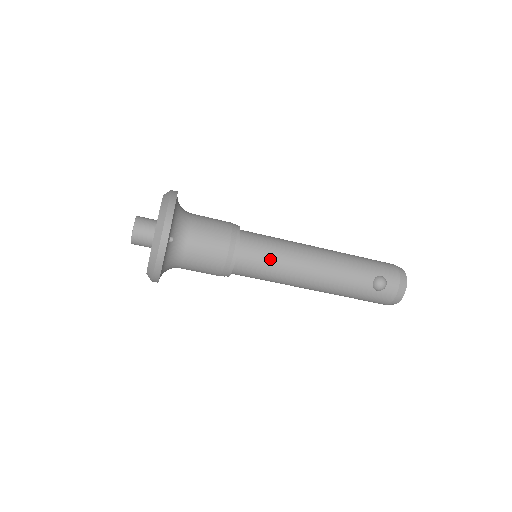
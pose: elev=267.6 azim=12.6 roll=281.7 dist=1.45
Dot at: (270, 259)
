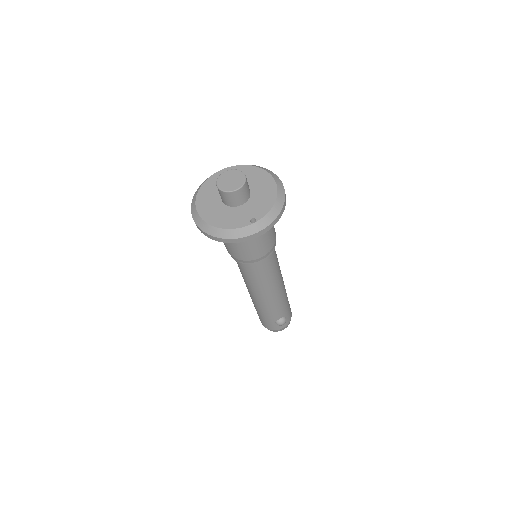
Dot at: (267, 274)
